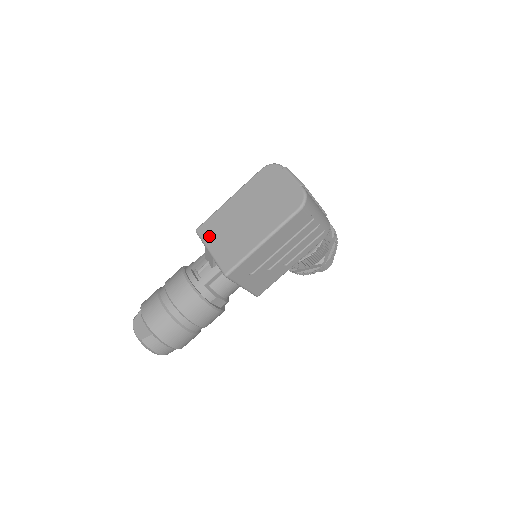
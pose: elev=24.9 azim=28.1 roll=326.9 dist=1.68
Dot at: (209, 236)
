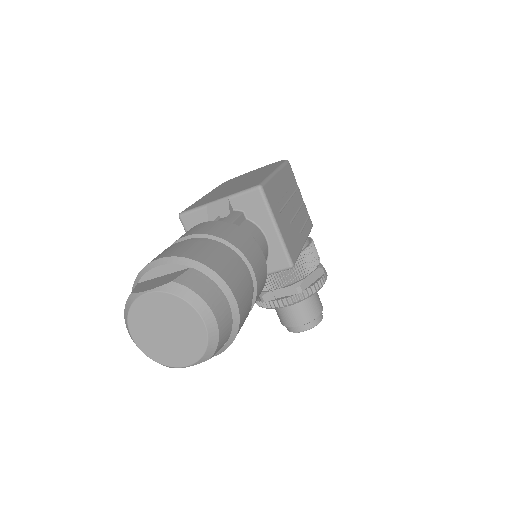
Dot at: (204, 202)
